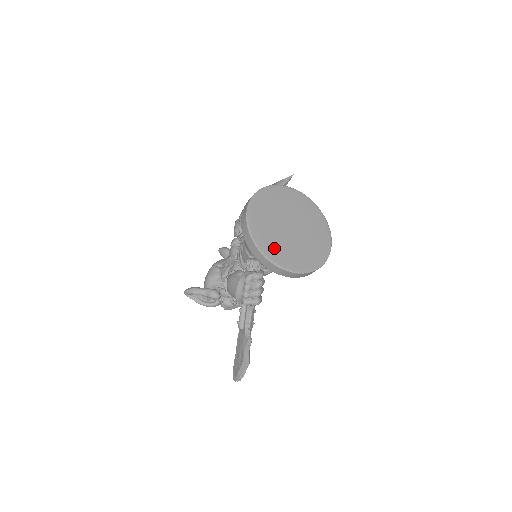
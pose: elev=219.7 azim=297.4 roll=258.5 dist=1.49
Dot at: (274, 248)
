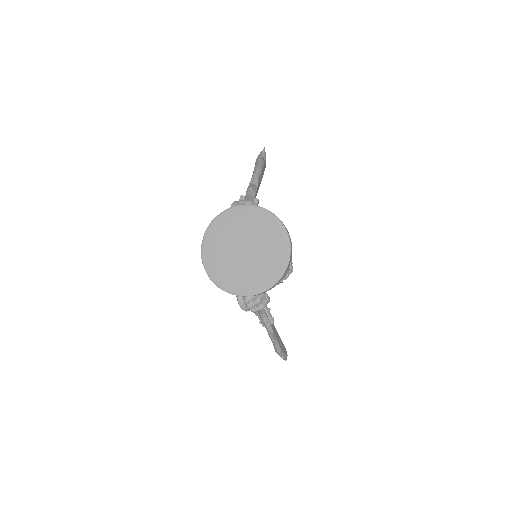
Dot at: (234, 281)
